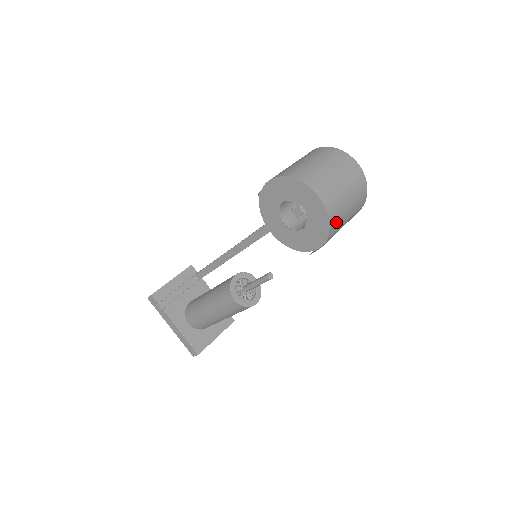
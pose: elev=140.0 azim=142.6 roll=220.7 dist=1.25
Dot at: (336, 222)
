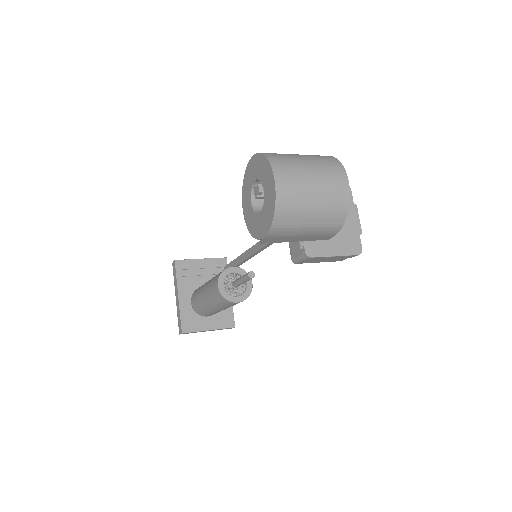
Dot at: (287, 216)
